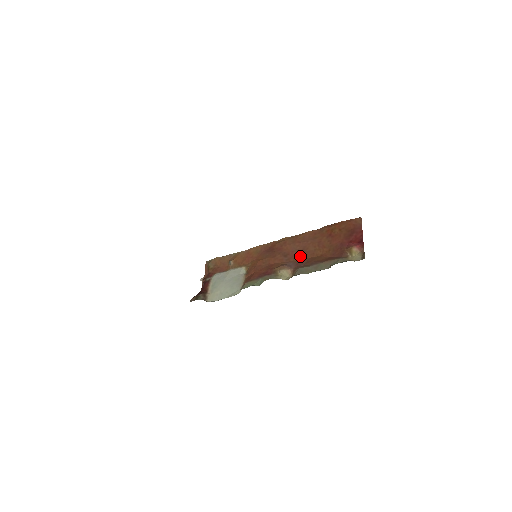
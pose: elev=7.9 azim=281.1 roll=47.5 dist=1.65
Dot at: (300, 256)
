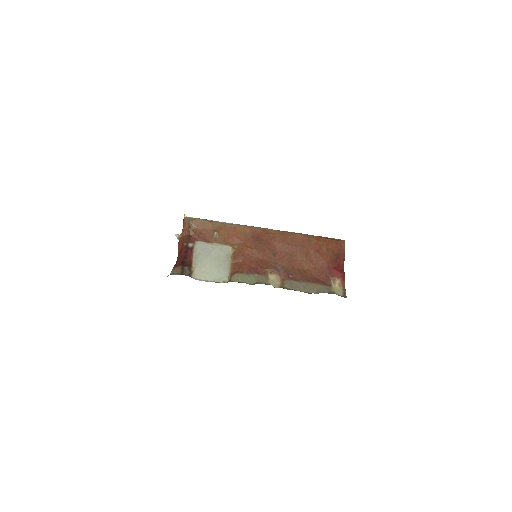
Dot at: (288, 262)
